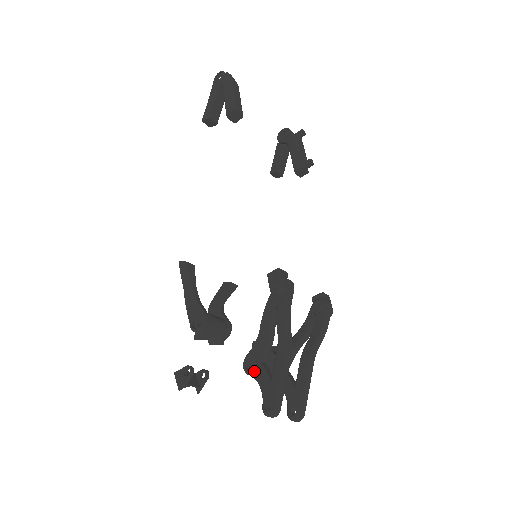
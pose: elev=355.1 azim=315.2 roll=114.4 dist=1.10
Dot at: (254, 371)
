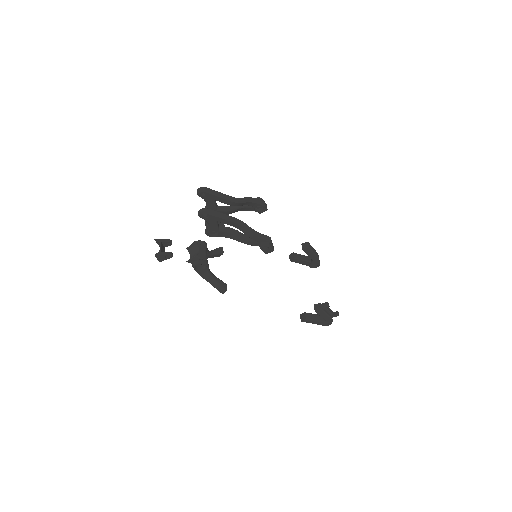
Dot at: occluded
